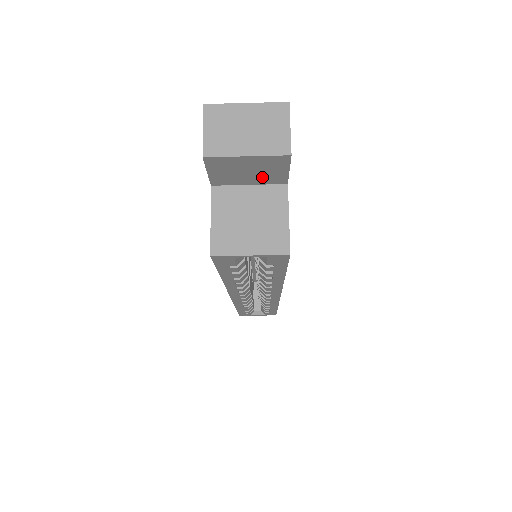
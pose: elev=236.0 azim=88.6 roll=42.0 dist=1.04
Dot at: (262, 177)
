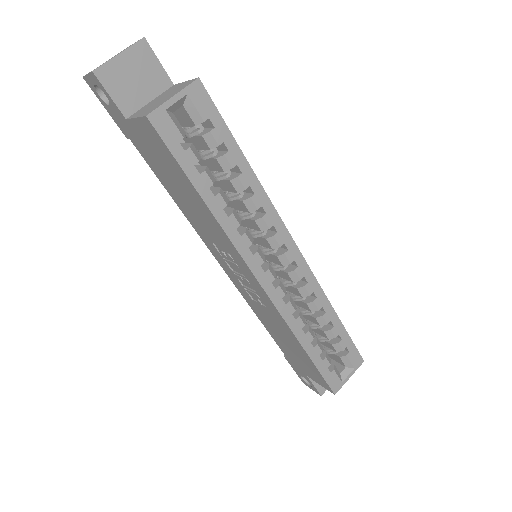
Dot at: (150, 83)
